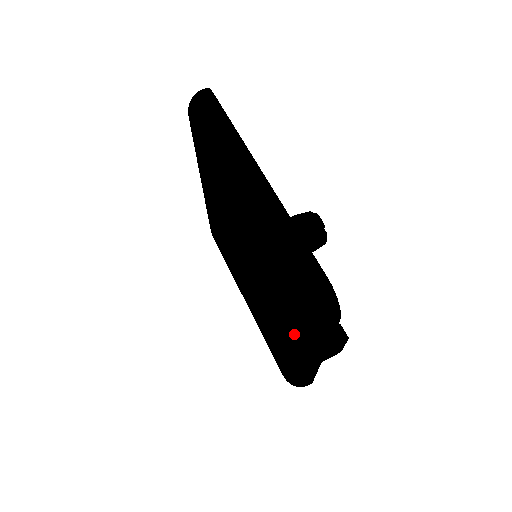
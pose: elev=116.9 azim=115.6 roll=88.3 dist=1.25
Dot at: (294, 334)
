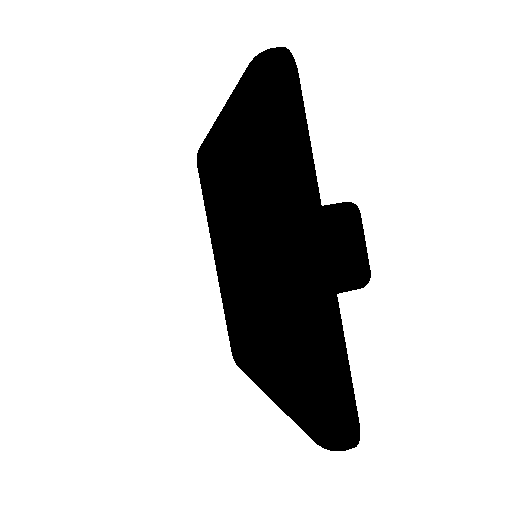
Dot at: (263, 168)
